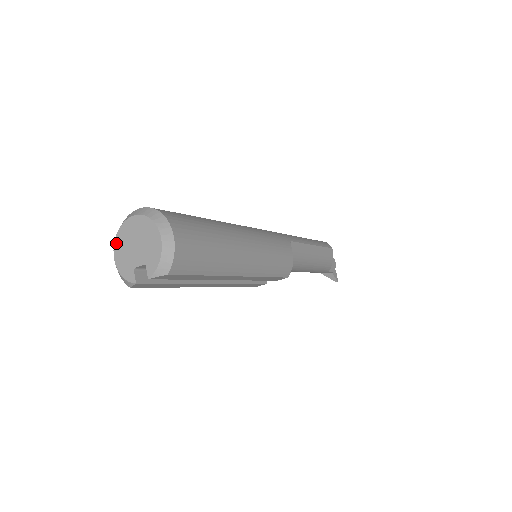
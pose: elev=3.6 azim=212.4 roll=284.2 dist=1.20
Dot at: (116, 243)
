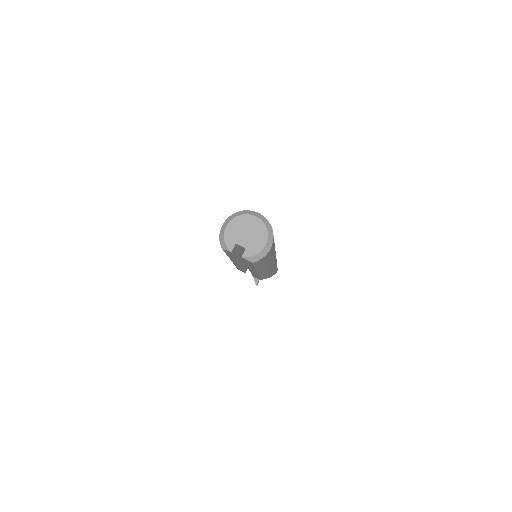
Dot at: (234, 220)
